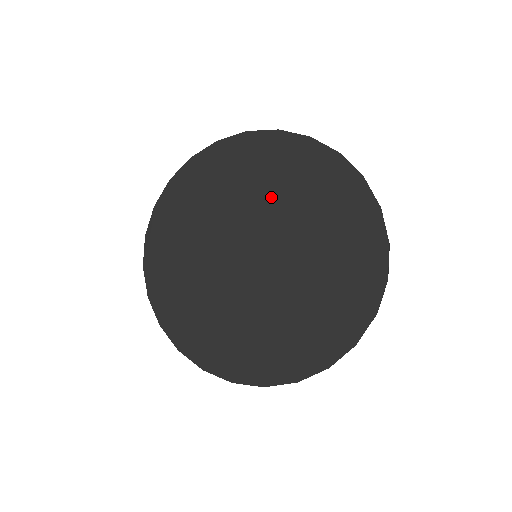
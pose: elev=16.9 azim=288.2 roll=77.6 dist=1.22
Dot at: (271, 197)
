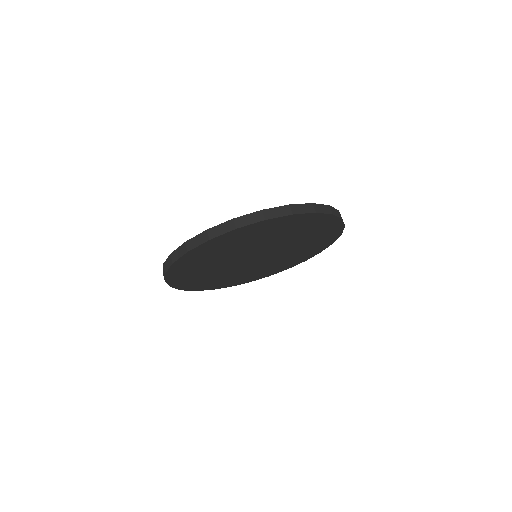
Dot at: (292, 239)
